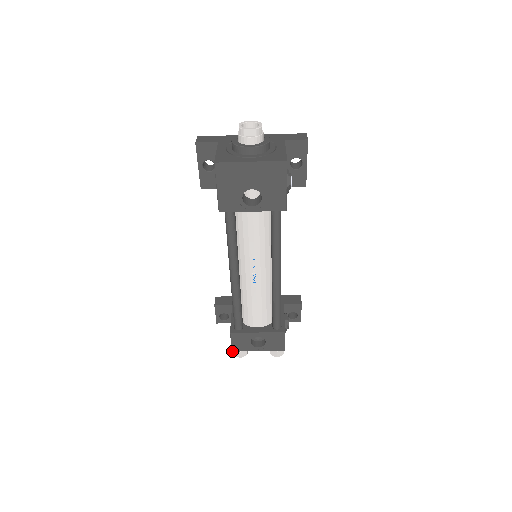
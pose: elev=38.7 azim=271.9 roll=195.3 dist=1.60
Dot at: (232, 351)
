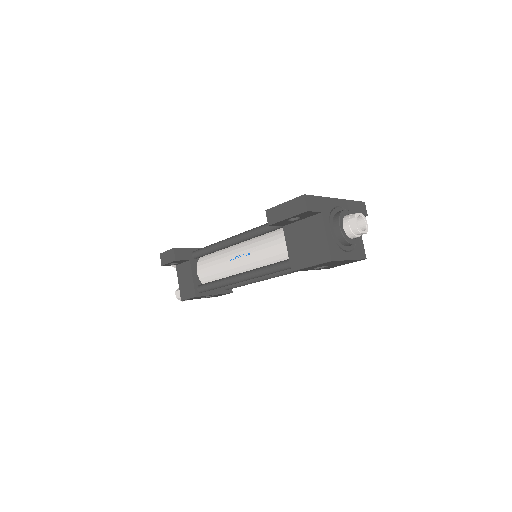
Dot at: occluded
